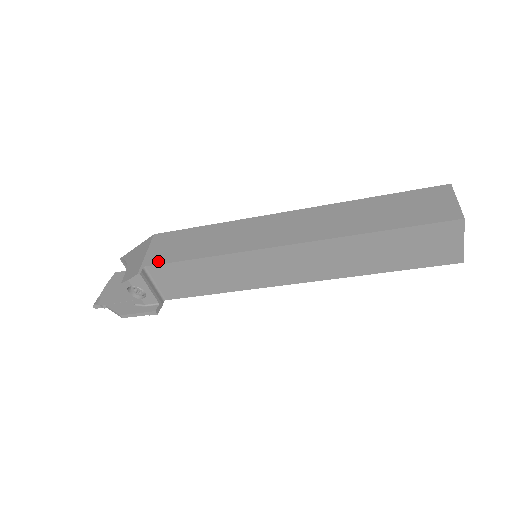
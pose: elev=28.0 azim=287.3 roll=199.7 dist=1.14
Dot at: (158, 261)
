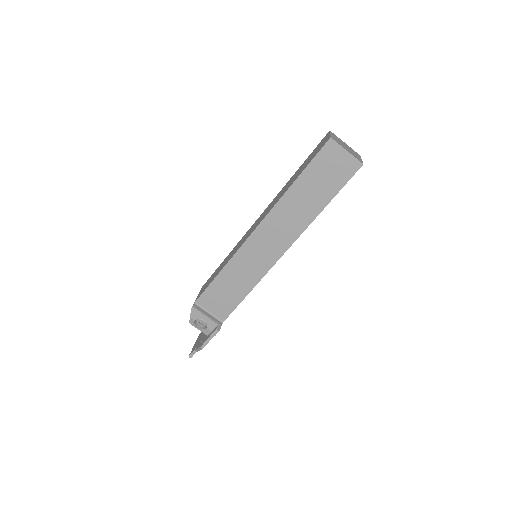
Dot at: (201, 294)
